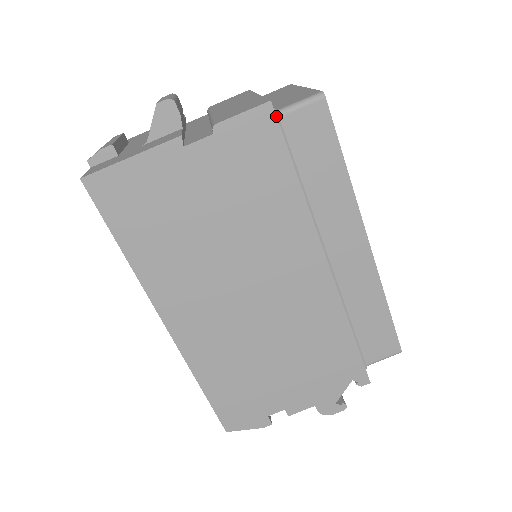
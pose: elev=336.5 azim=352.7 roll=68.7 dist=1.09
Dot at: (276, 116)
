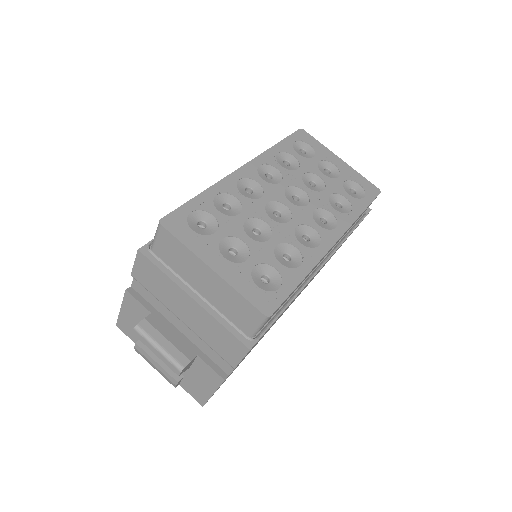
Dot at: occluded
